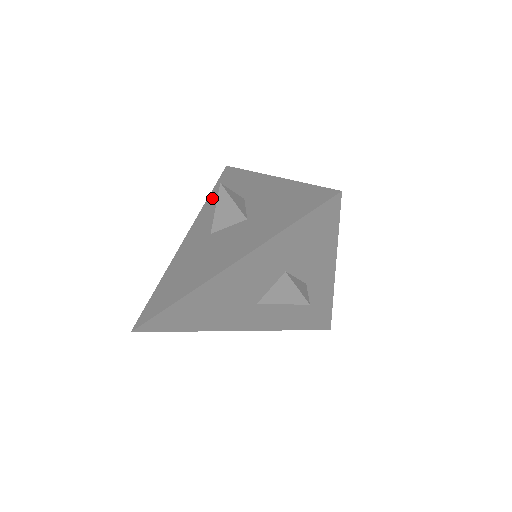
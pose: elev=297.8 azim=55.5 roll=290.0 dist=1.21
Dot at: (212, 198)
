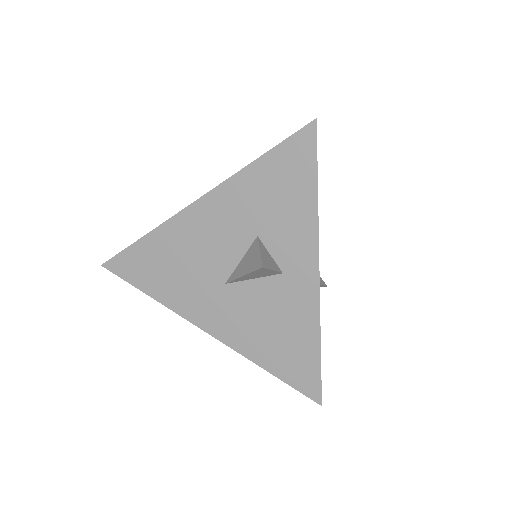
Dot at: occluded
